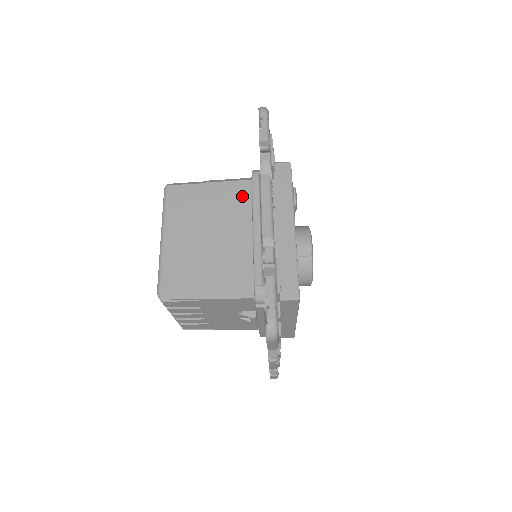
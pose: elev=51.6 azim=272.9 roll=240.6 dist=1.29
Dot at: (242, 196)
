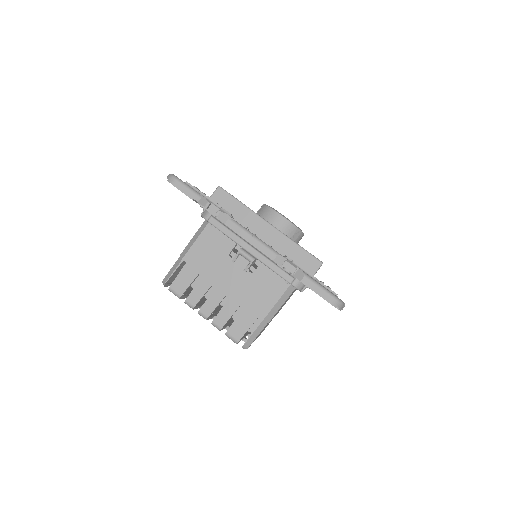
Dot at: occluded
